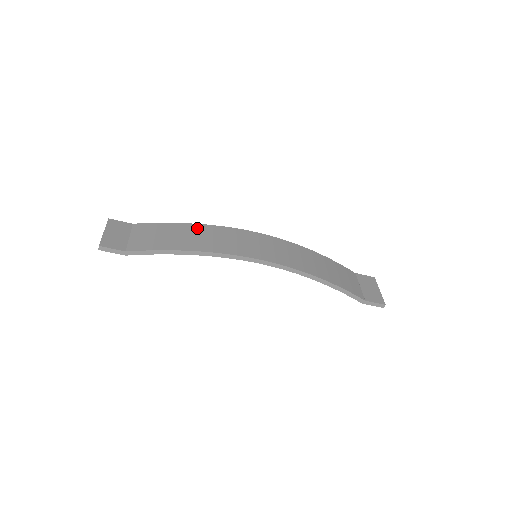
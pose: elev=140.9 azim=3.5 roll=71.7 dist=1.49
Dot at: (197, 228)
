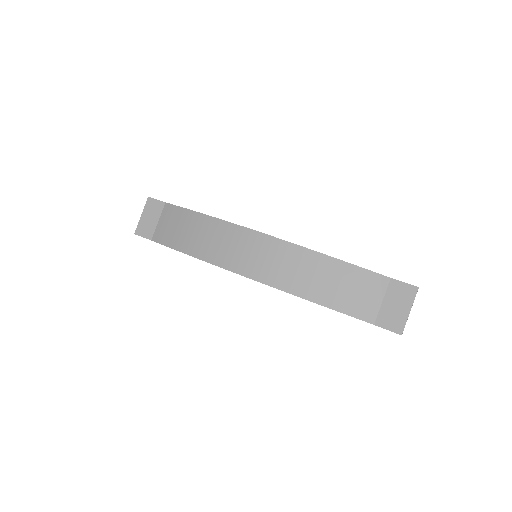
Dot at: (203, 222)
